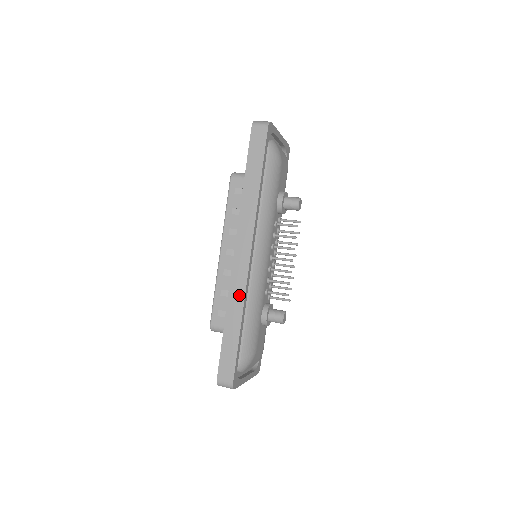
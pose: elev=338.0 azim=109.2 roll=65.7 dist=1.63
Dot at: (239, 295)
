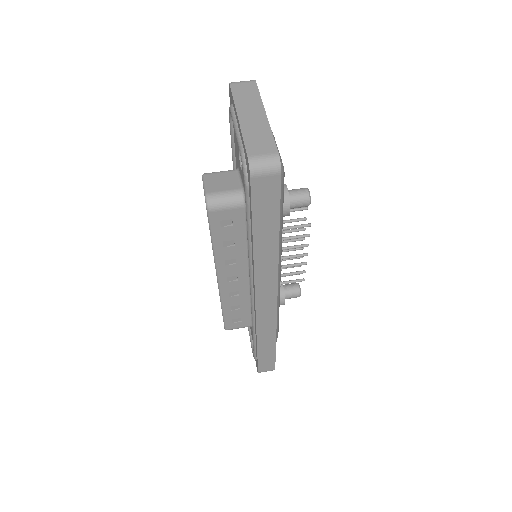
Dot at: (269, 328)
